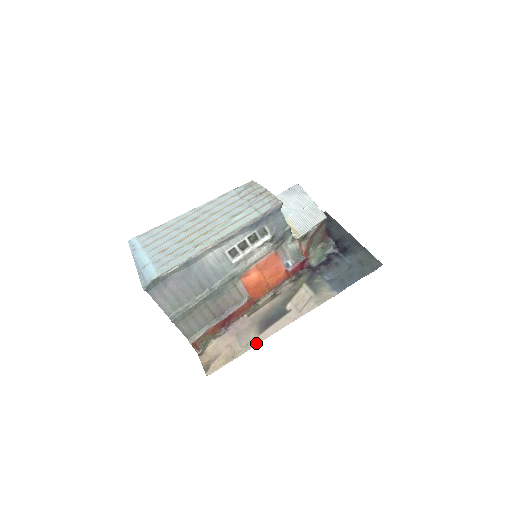
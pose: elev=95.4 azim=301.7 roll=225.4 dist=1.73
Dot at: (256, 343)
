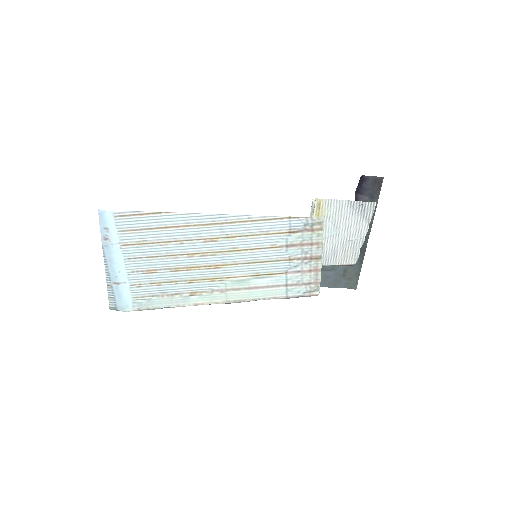
Dot at: occluded
